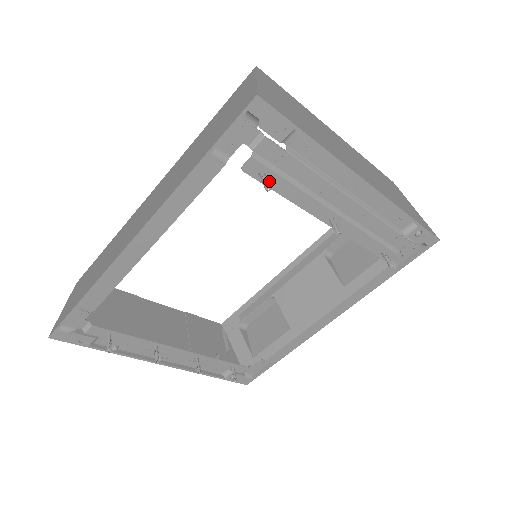
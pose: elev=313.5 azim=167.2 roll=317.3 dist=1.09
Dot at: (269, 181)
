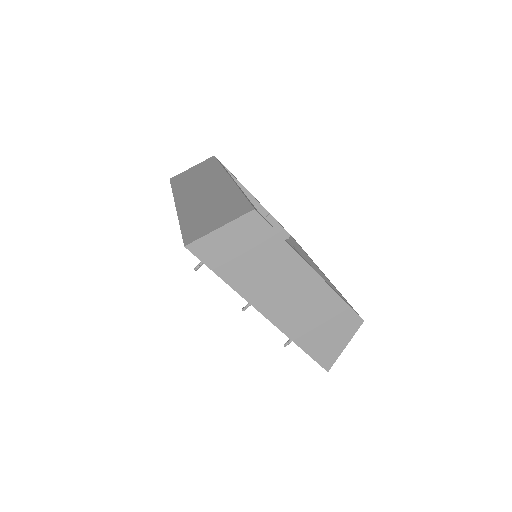
Dot at: occluded
